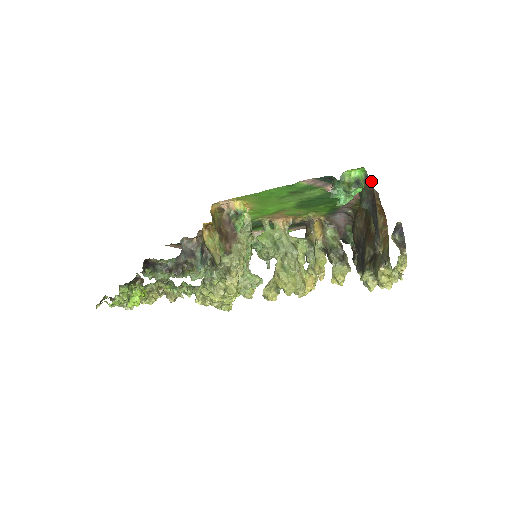
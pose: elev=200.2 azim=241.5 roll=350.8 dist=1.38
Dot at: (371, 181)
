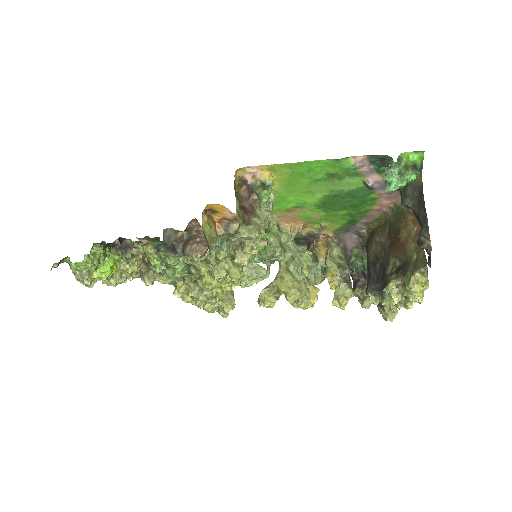
Dot at: (421, 176)
